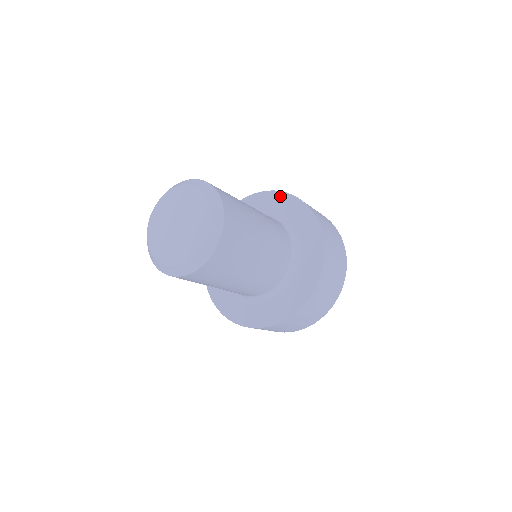
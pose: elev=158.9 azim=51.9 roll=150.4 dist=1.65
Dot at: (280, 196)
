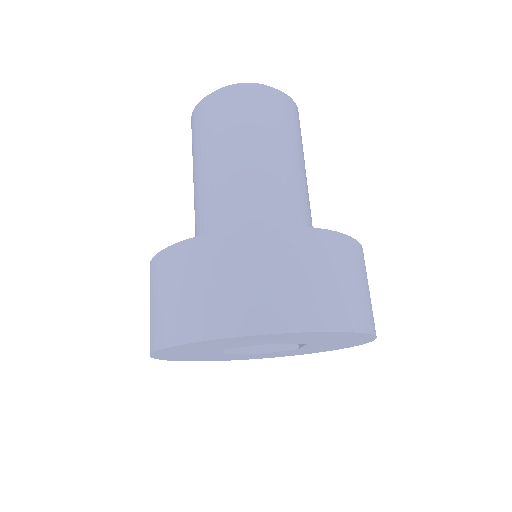
Dot at: occluded
